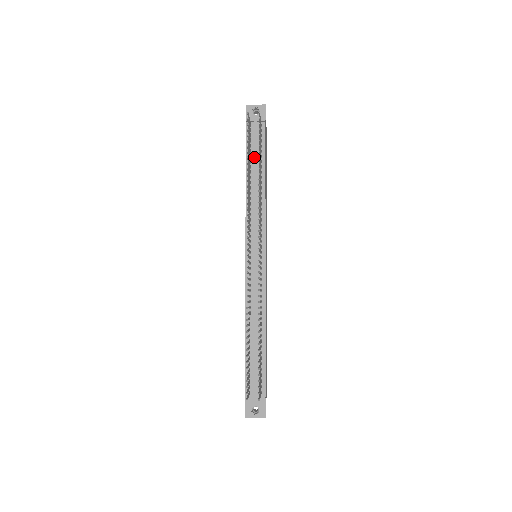
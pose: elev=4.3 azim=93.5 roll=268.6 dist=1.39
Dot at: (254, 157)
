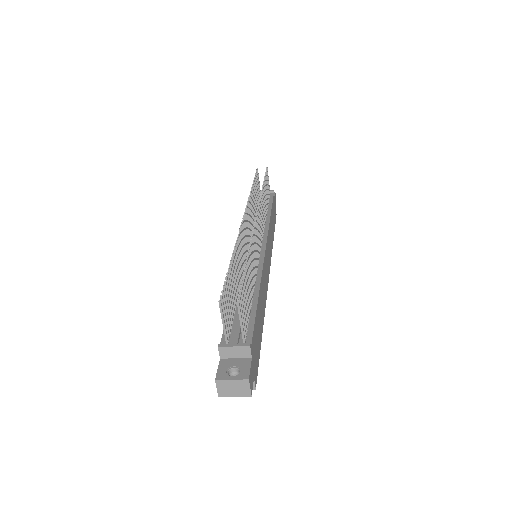
Dot at: occluded
